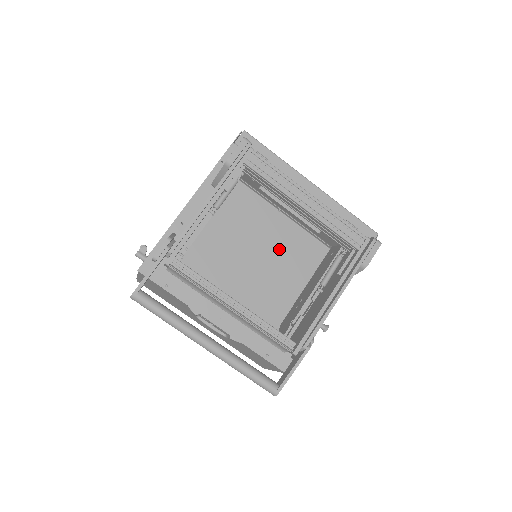
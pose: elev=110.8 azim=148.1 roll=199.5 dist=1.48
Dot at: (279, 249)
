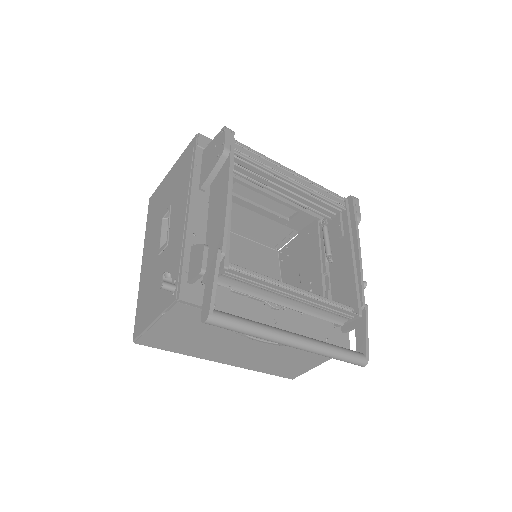
Dot at: (239, 262)
